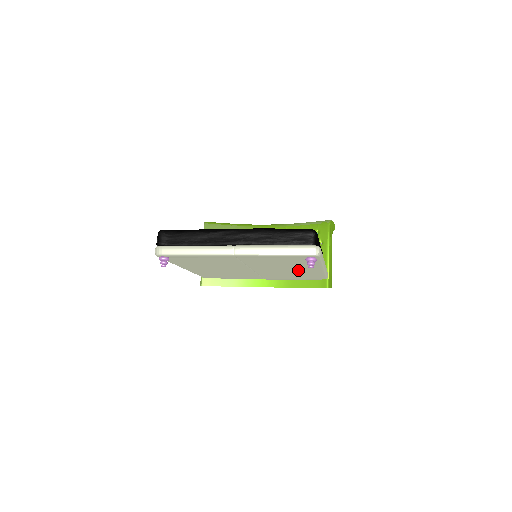
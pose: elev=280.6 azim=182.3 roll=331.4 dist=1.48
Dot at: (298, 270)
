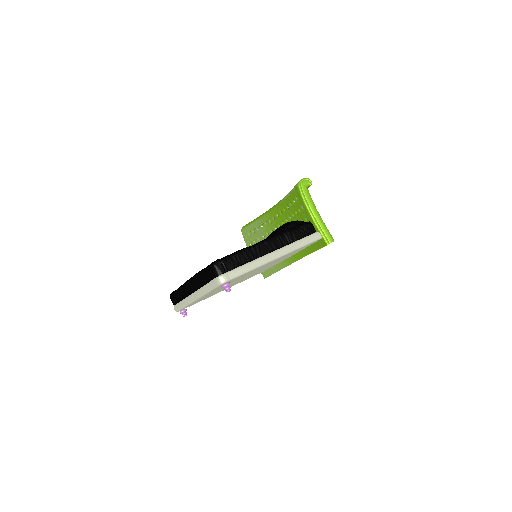
Dot at: occluded
